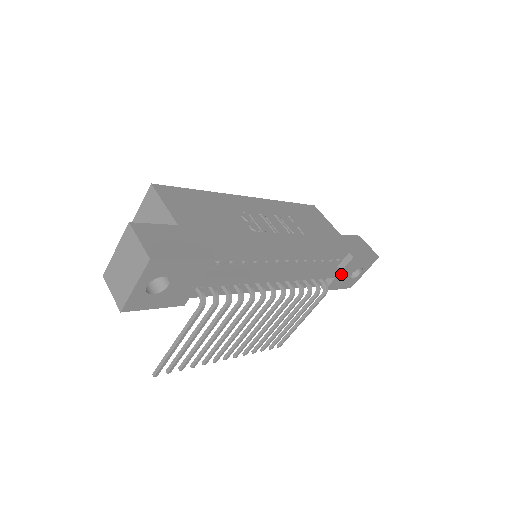
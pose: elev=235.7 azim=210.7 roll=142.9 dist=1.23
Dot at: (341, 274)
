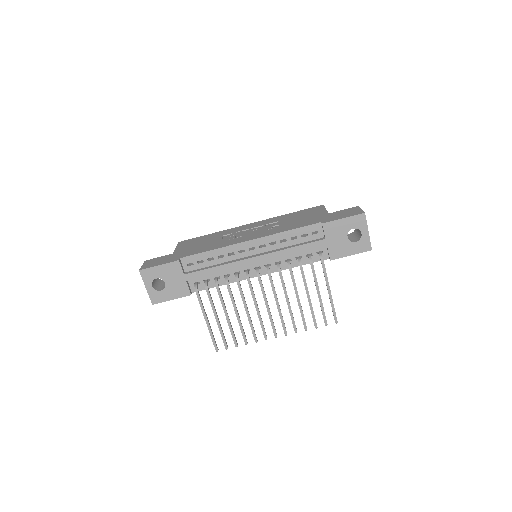
Dot at: (331, 241)
